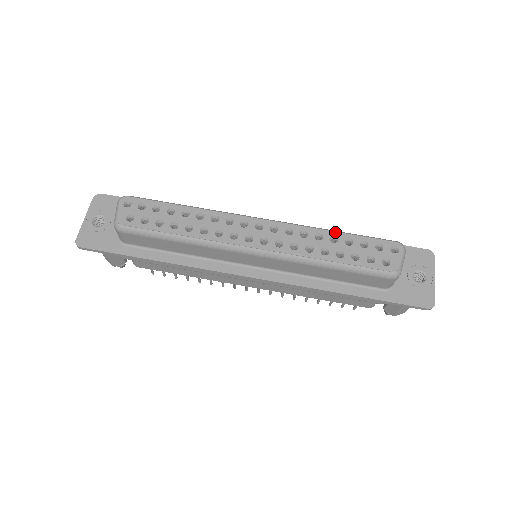
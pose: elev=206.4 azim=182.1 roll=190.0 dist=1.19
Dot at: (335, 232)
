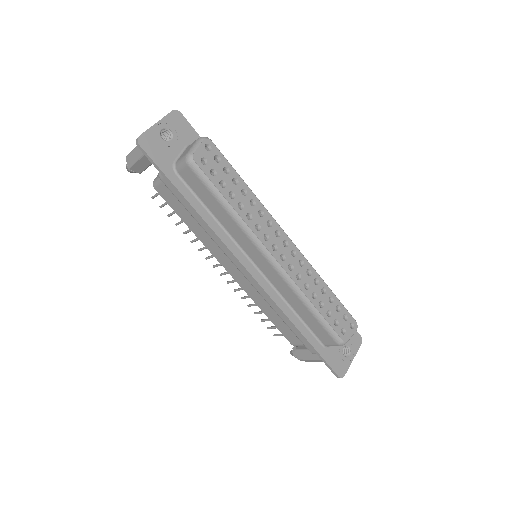
Dot at: (327, 286)
